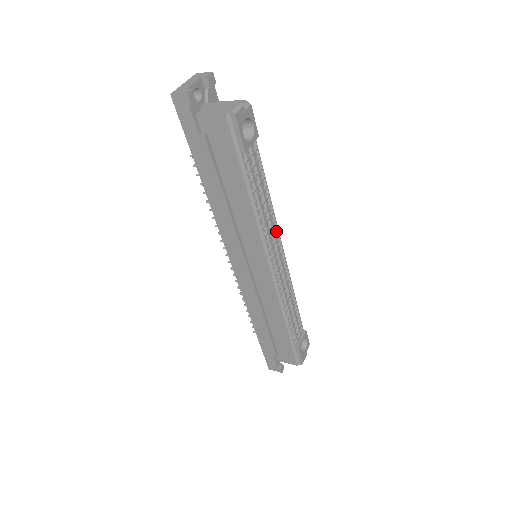
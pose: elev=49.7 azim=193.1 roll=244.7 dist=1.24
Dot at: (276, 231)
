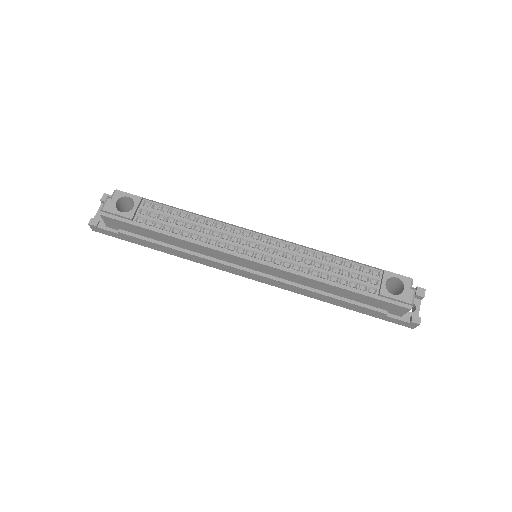
Dot at: (236, 229)
